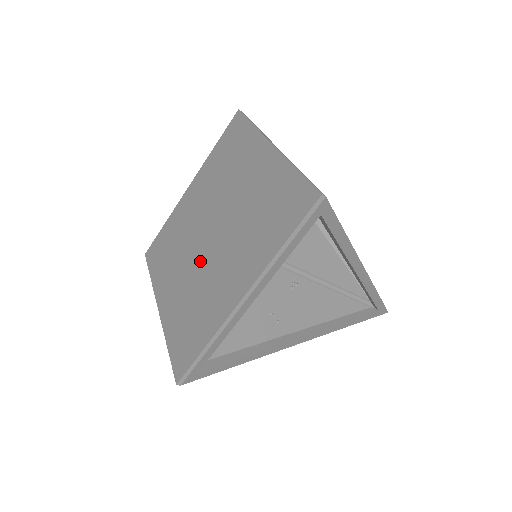
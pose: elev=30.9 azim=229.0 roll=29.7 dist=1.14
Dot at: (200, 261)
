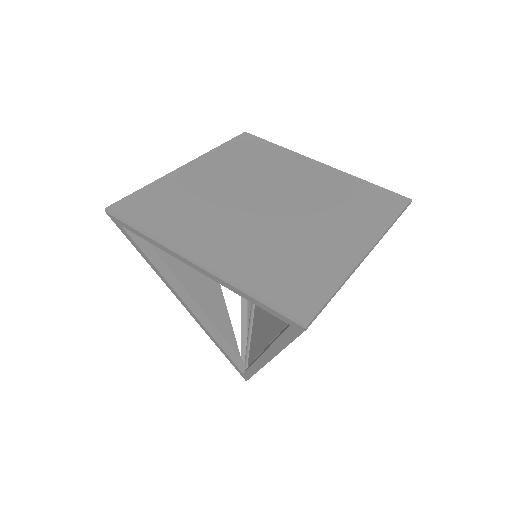
Dot at: (267, 223)
